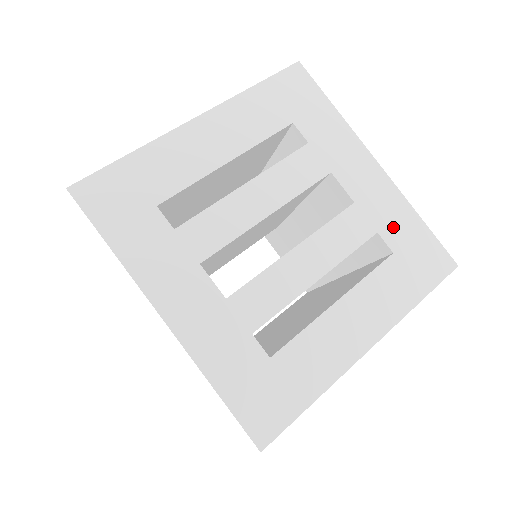
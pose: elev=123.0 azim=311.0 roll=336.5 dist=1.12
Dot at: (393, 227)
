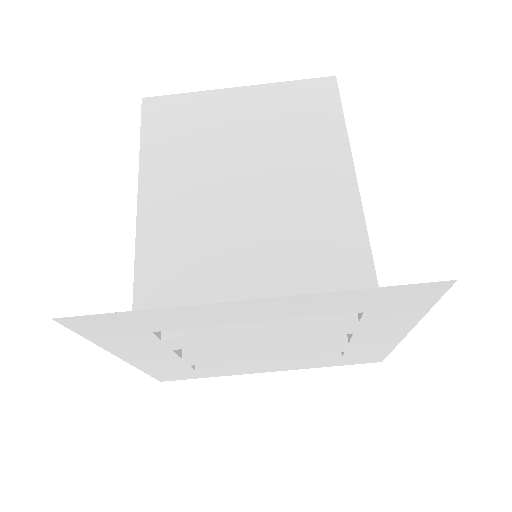
Dot at: (362, 351)
